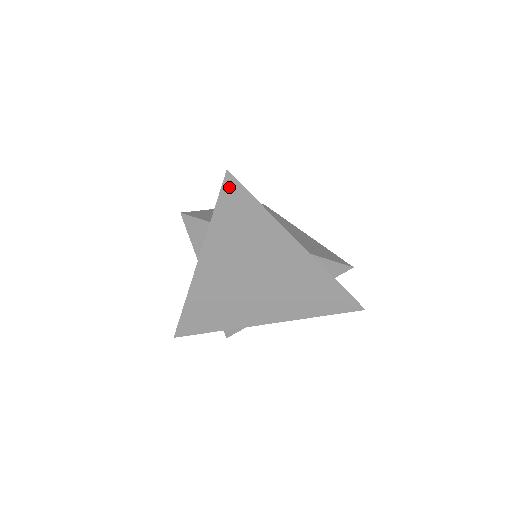
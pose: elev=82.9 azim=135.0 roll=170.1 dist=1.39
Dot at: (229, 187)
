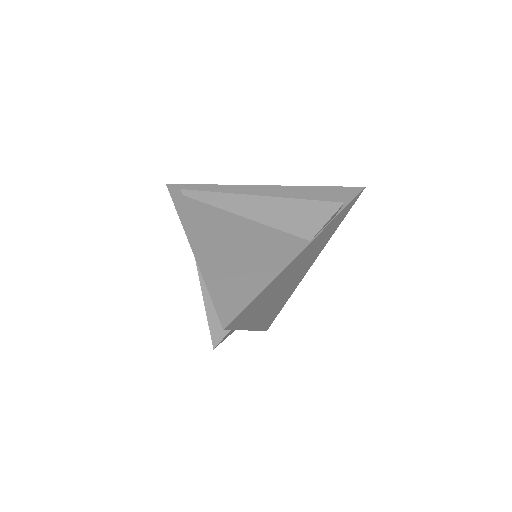
Dot at: (233, 324)
